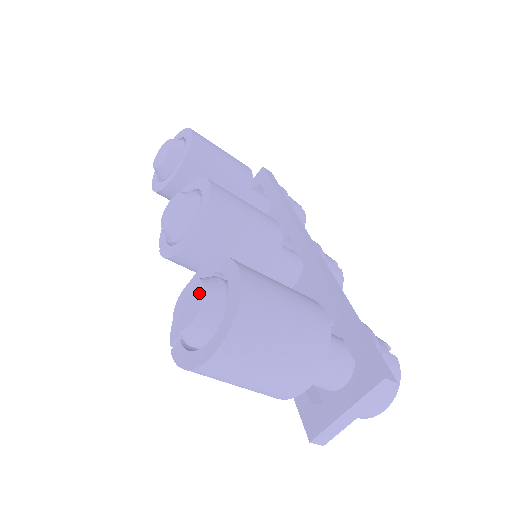
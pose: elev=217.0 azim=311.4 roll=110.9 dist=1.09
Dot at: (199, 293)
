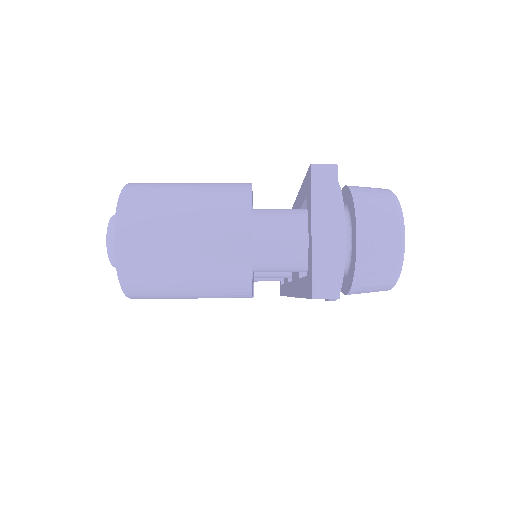
Dot at: occluded
